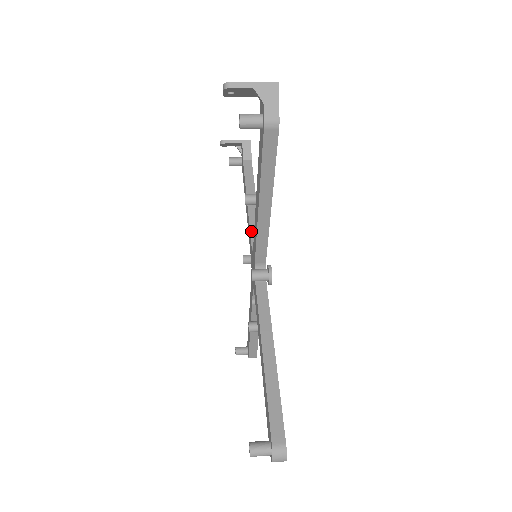
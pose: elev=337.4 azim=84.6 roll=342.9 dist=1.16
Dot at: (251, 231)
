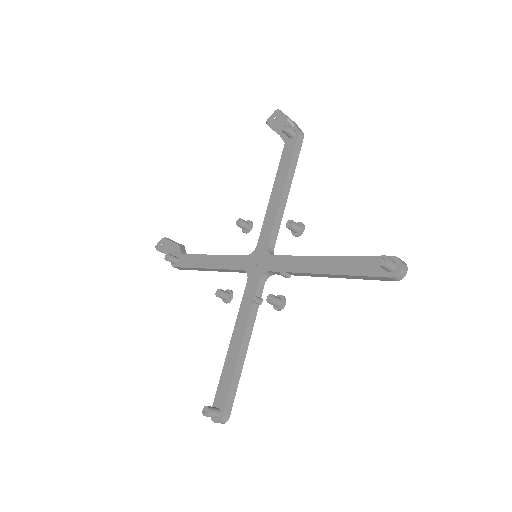
Dot at: (236, 255)
